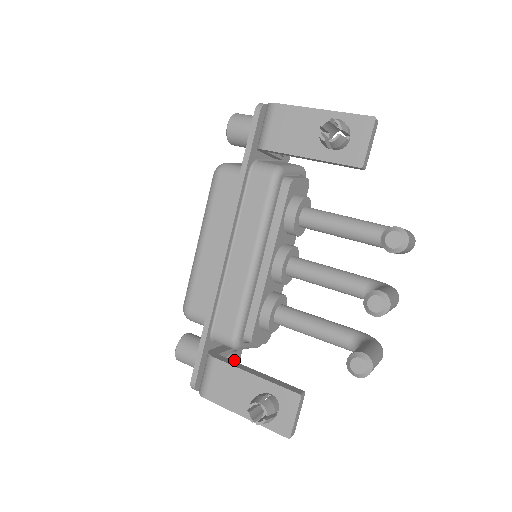
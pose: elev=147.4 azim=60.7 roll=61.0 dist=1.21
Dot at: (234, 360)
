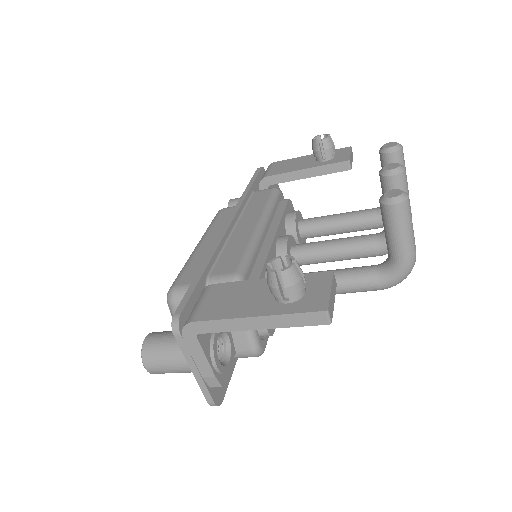
Dot at: (225, 354)
